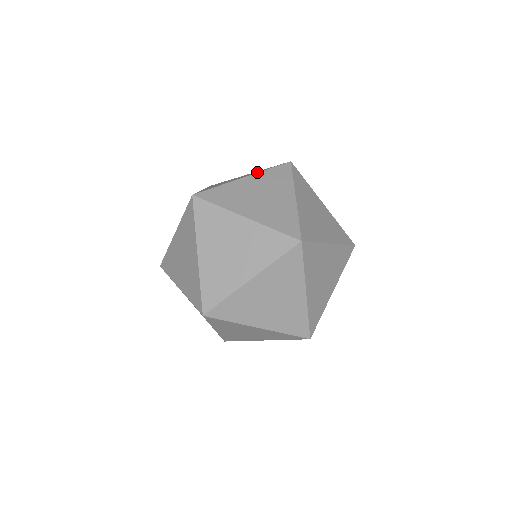
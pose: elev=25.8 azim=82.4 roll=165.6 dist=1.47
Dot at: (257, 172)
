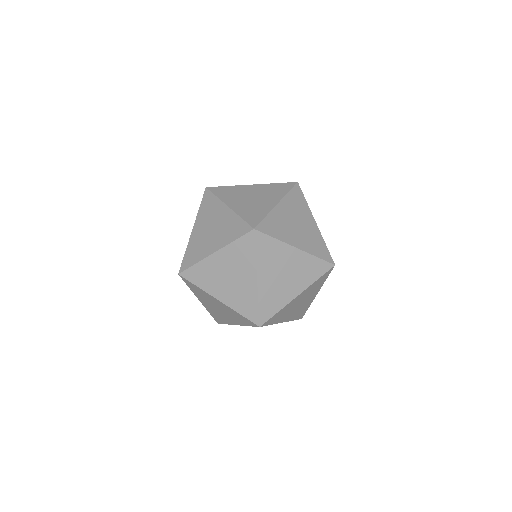
Dot at: (196, 217)
